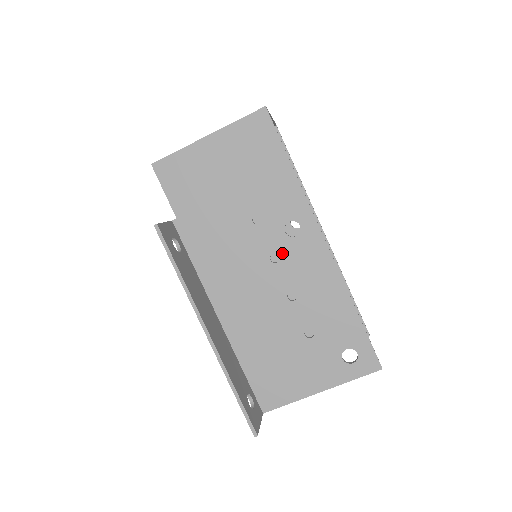
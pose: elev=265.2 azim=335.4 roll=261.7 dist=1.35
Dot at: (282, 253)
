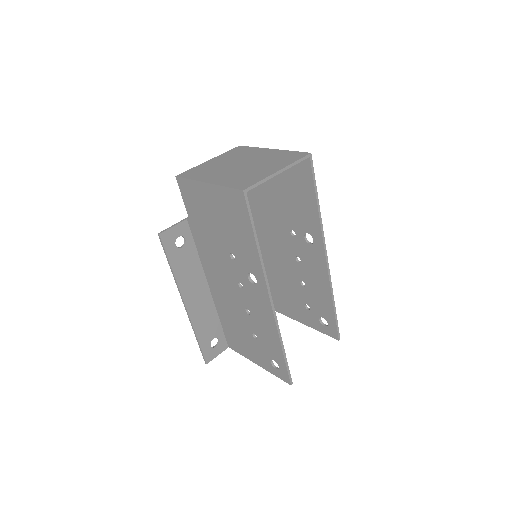
Dot at: (245, 286)
